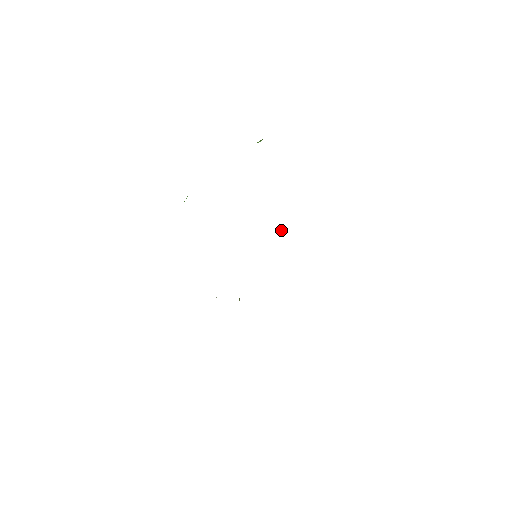
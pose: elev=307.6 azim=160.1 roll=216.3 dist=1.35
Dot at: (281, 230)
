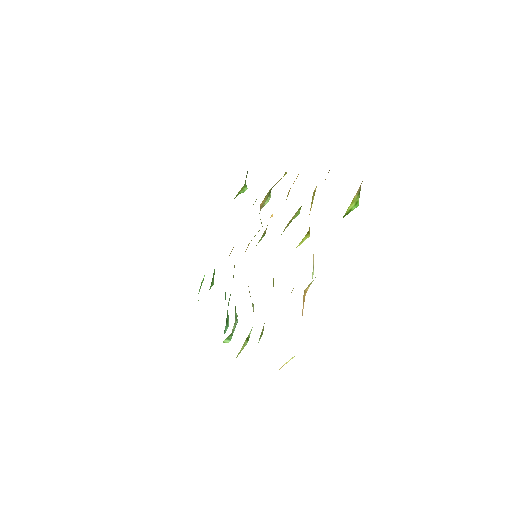
Dot at: occluded
